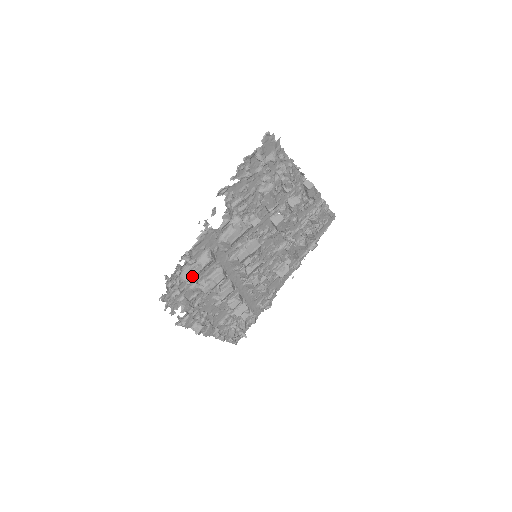
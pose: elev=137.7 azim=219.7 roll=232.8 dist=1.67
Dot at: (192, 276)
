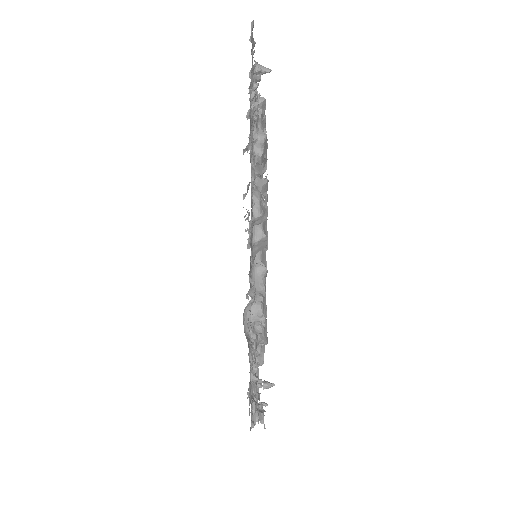
Dot at: (264, 320)
